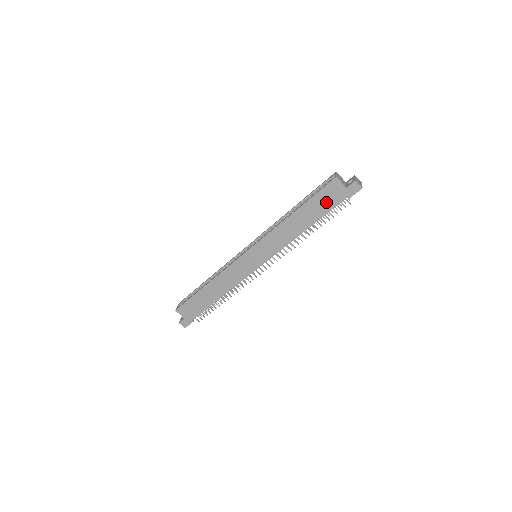
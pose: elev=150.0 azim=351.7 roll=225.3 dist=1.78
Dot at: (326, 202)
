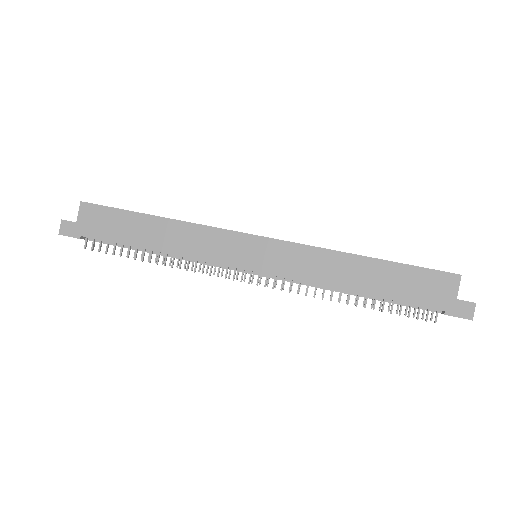
Dot at: (416, 288)
